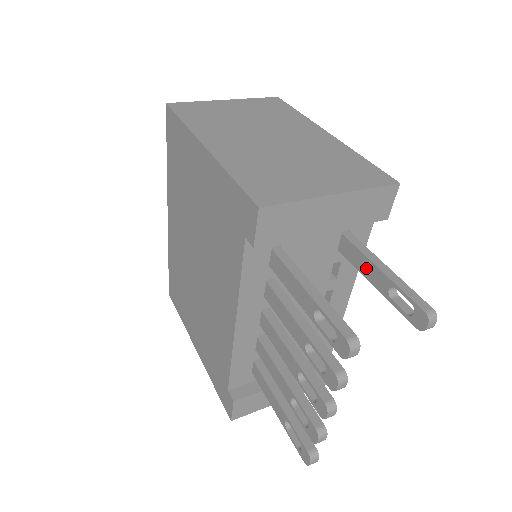
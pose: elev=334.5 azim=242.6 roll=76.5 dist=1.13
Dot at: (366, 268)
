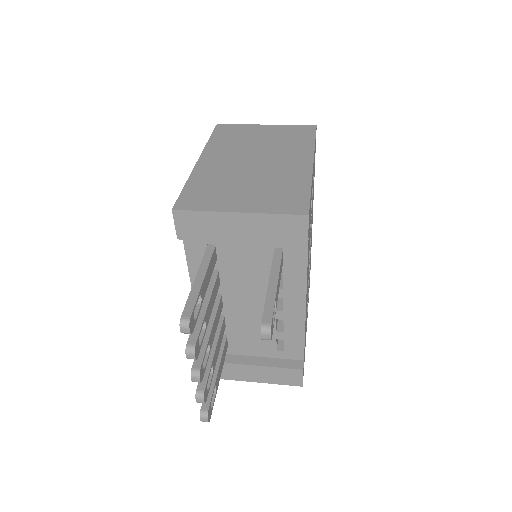
Dot at: occluded
